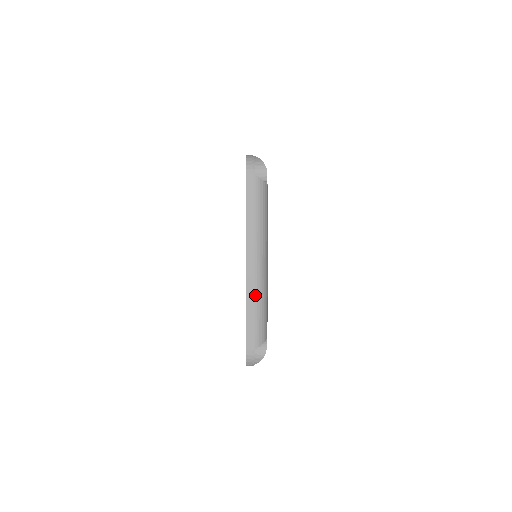
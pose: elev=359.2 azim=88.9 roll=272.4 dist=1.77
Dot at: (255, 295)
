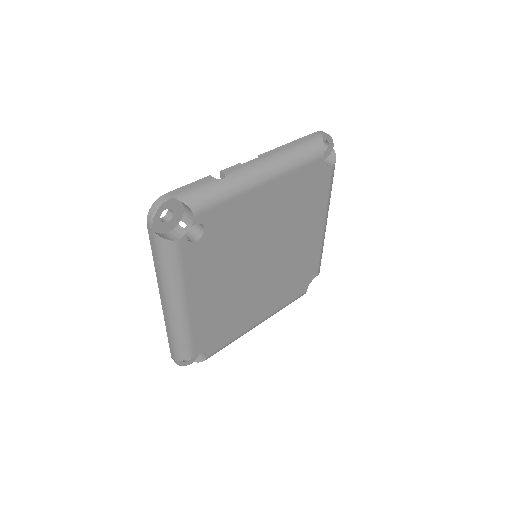
Dot at: (170, 327)
